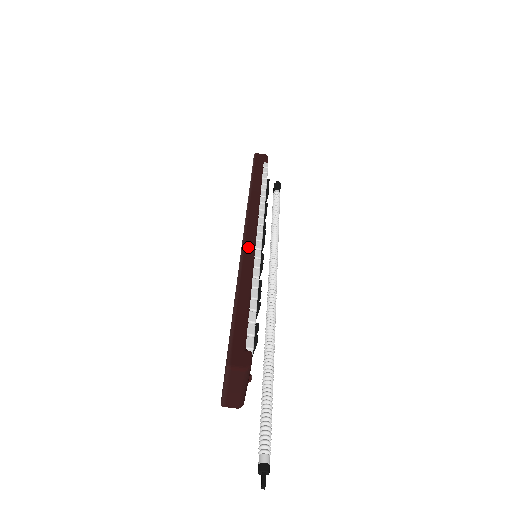
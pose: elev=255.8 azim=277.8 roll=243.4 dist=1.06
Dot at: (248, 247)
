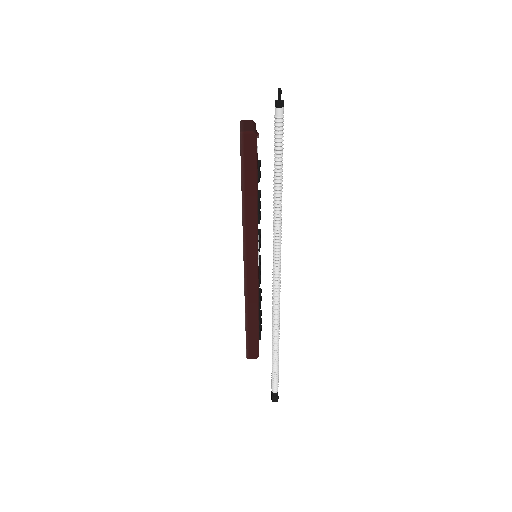
Dot at: occluded
